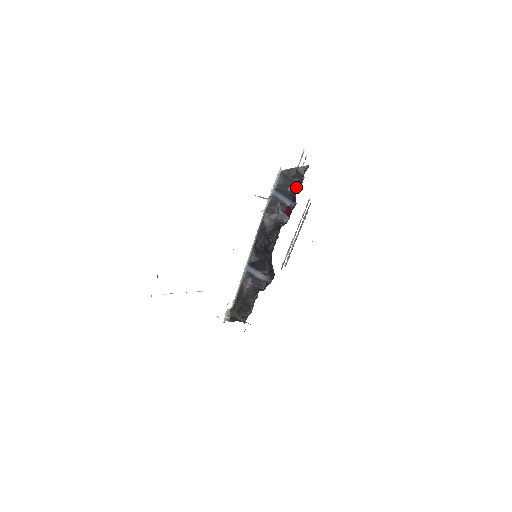
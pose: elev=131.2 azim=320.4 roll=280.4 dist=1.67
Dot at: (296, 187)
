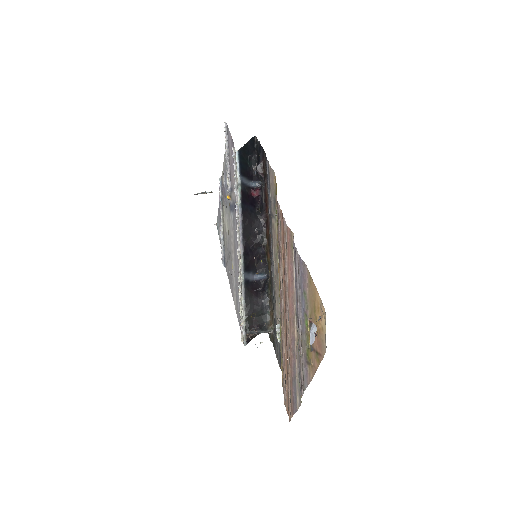
Dot at: (253, 164)
